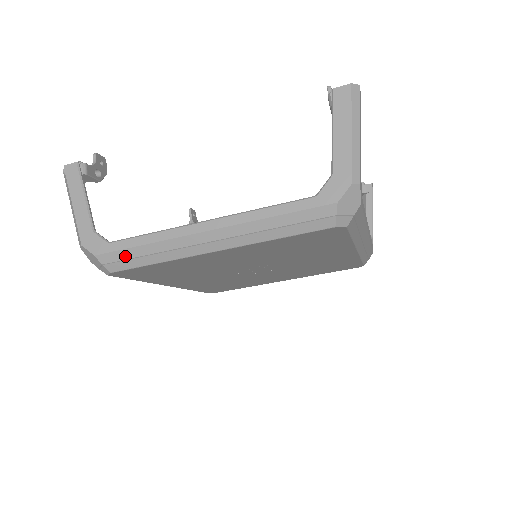
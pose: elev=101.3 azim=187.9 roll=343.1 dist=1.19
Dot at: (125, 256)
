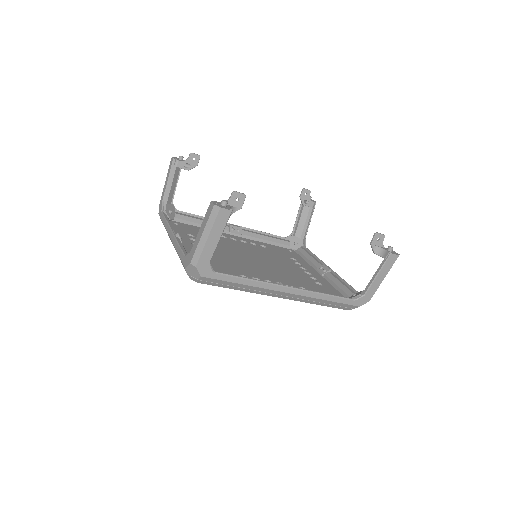
Dot at: occluded
